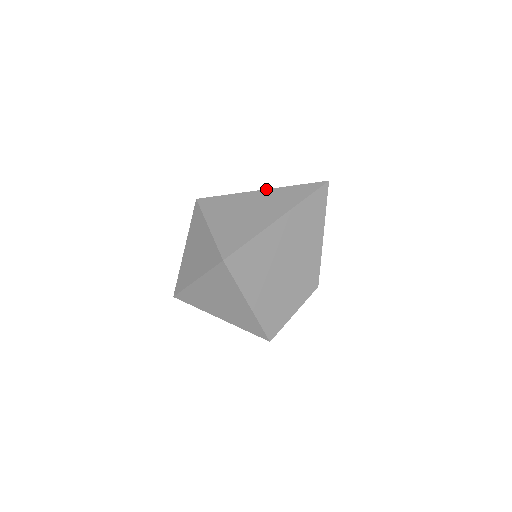
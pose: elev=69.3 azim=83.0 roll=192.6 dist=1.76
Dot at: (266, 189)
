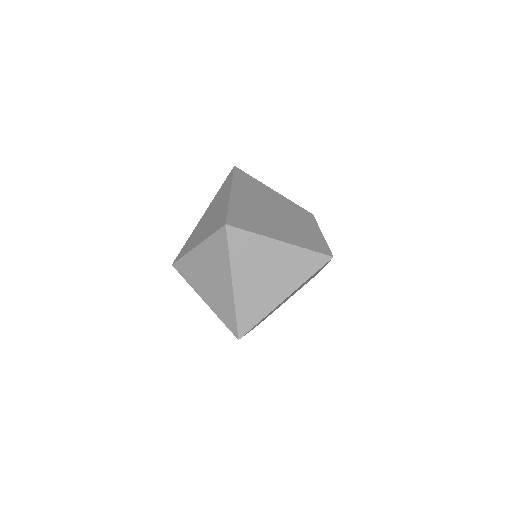
Dot at: (207, 209)
